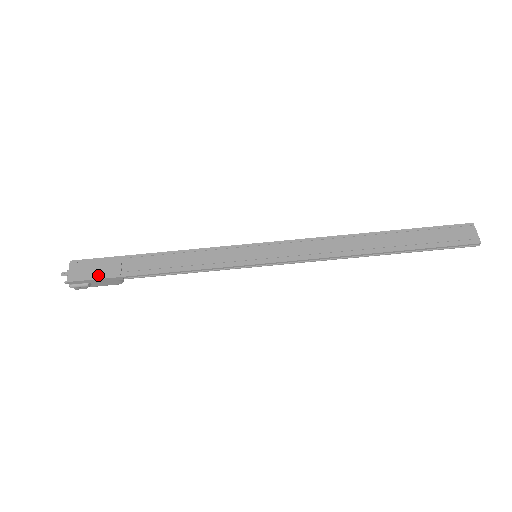
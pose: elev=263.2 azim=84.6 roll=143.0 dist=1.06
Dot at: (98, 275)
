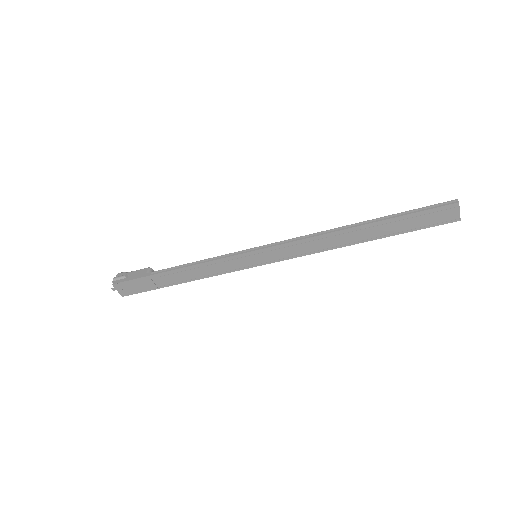
Dot at: (141, 290)
